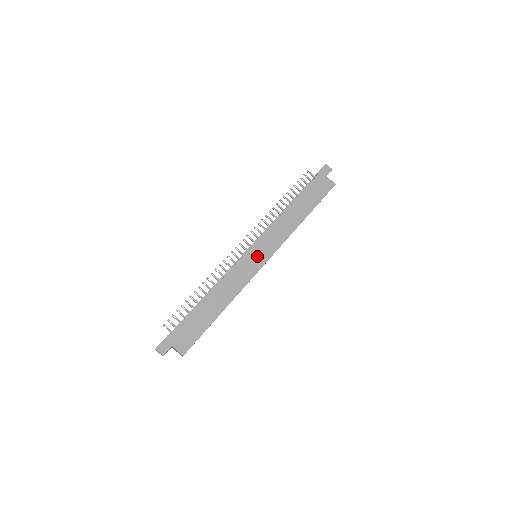
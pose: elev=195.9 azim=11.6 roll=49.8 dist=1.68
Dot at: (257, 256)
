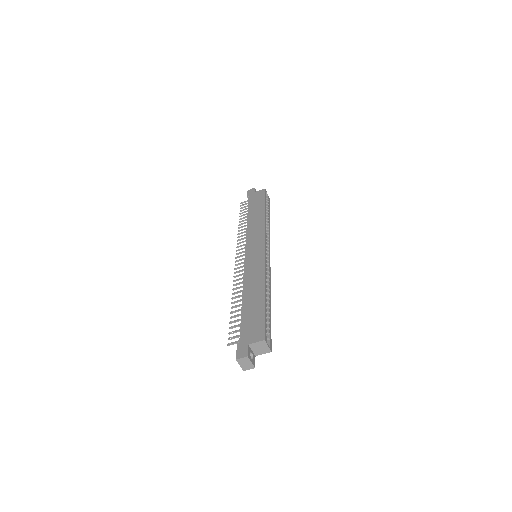
Dot at: (254, 252)
